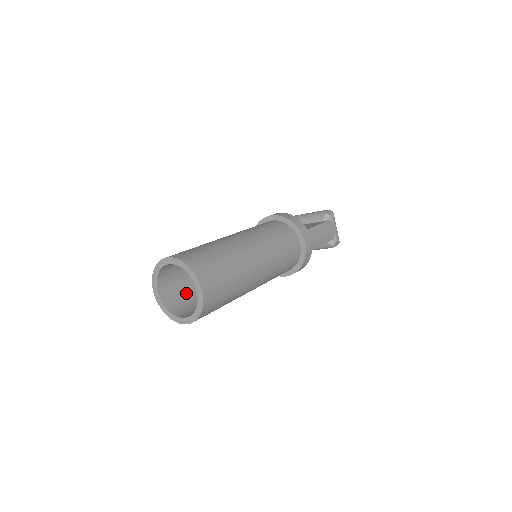
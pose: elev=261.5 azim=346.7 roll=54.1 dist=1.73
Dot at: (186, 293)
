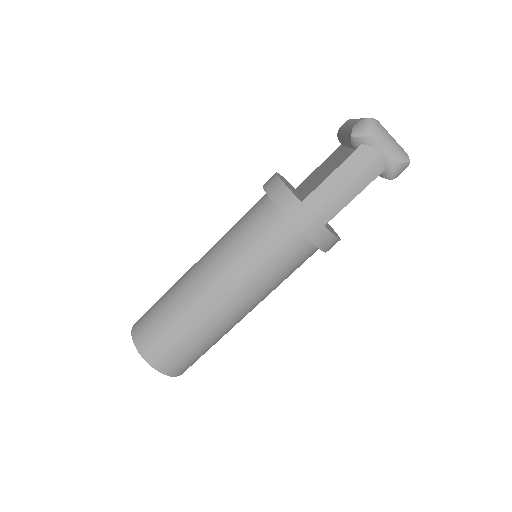
Dot at: occluded
